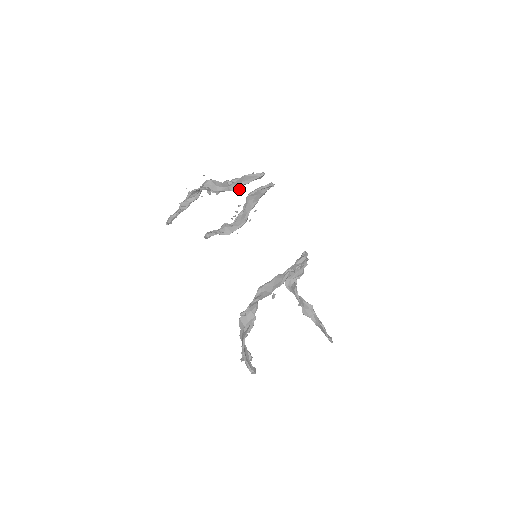
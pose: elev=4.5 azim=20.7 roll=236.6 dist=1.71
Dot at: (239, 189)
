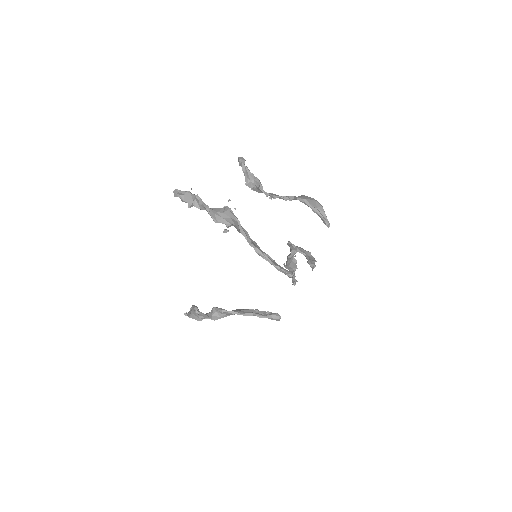
Dot at: occluded
